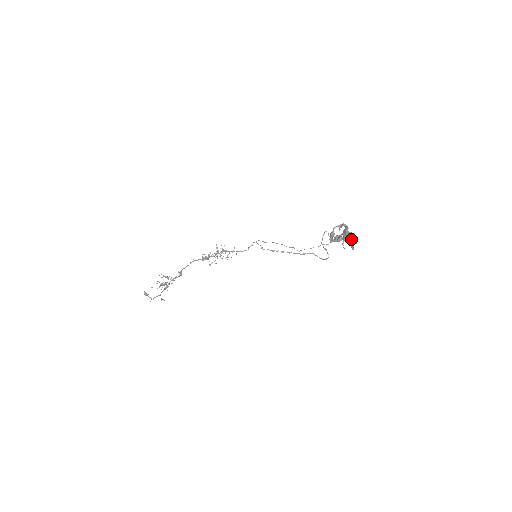
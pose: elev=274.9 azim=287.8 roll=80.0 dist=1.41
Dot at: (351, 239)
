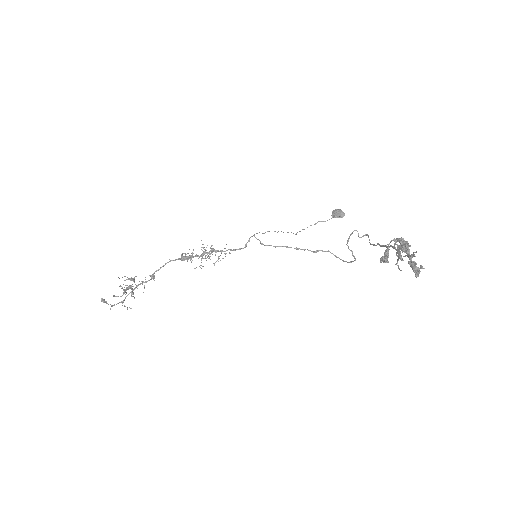
Dot at: (414, 261)
